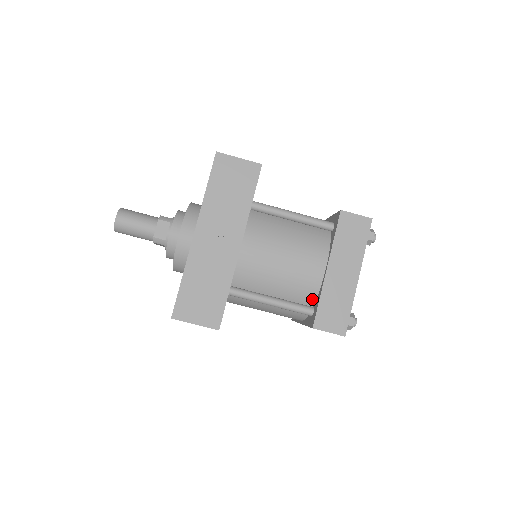
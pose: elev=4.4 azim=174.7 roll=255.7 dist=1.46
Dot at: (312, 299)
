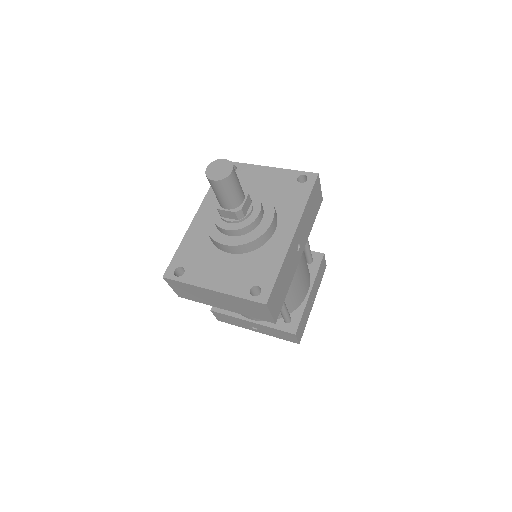
Dot at: (292, 310)
